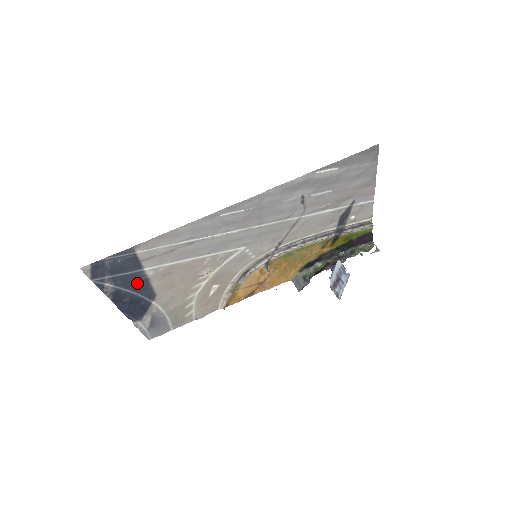
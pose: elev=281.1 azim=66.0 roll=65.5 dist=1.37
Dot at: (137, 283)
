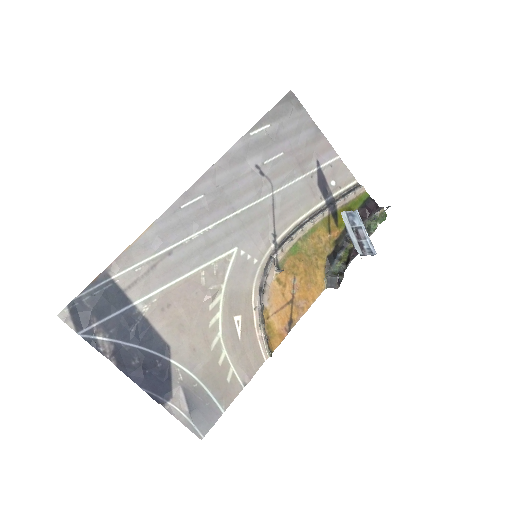
Dot at: (136, 329)
